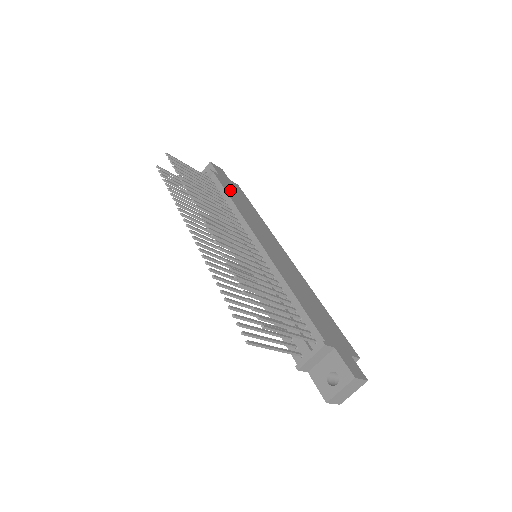
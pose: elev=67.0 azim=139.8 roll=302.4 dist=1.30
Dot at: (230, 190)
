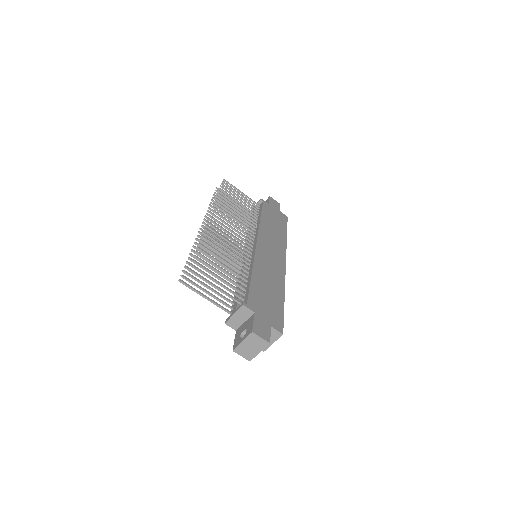
Dot at: (269, 214)
